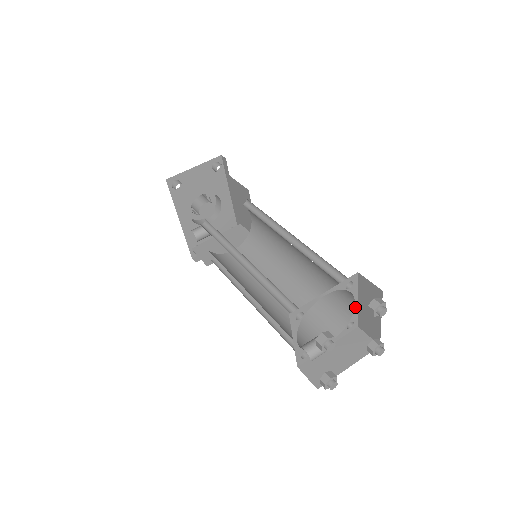
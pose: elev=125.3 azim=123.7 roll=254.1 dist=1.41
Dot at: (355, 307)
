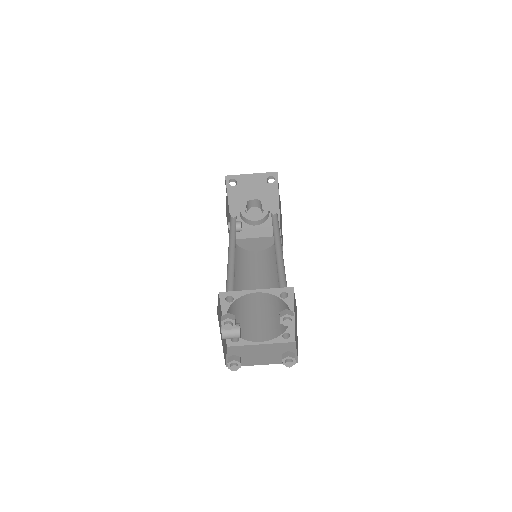
Dot at: occluded
